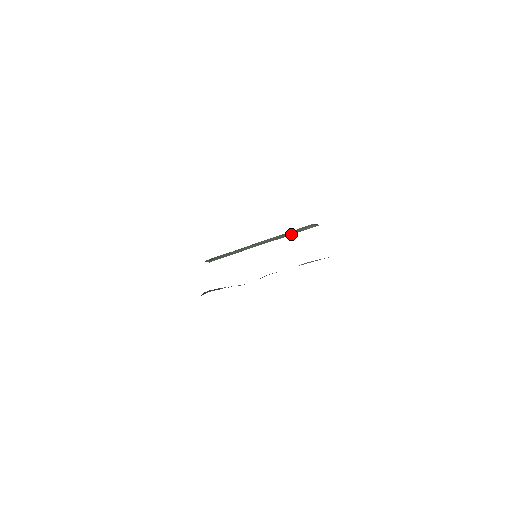
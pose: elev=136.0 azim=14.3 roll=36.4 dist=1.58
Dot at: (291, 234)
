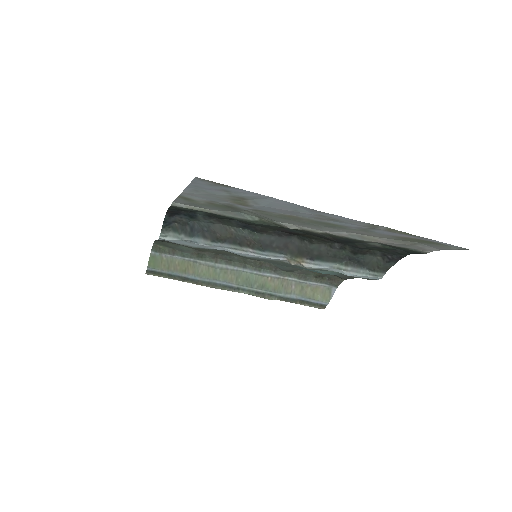
Dot at: (286, 293)
